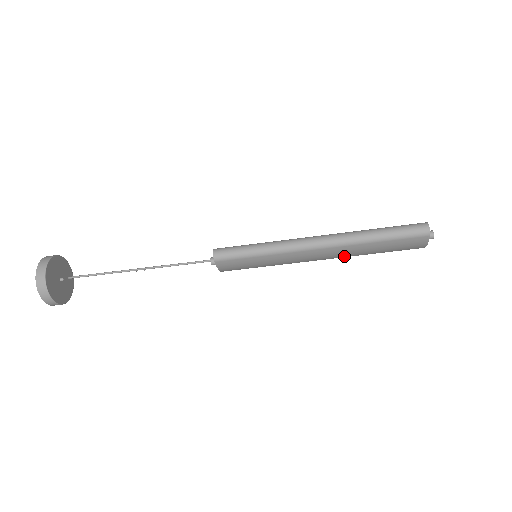
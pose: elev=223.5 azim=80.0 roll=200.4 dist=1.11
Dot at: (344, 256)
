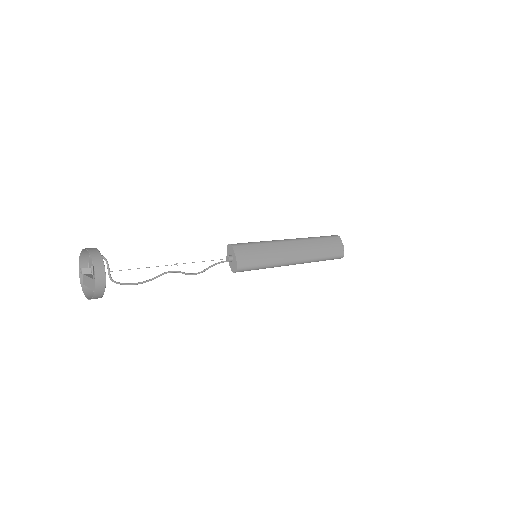
Dot at: occluded
